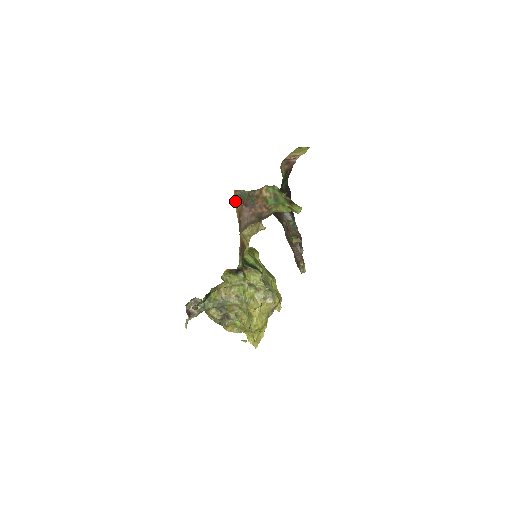
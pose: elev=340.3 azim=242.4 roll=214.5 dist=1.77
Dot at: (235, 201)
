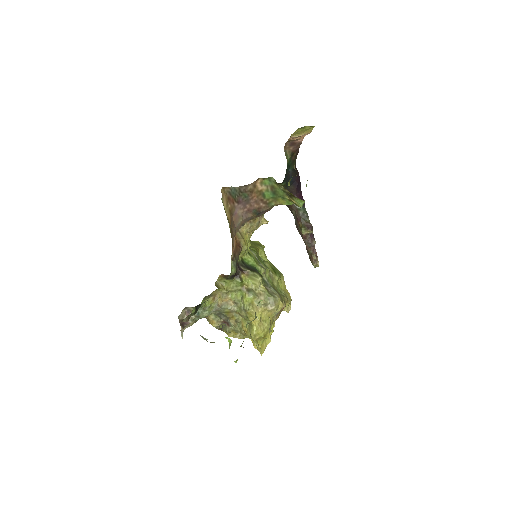
Dot at: (224, 200)
